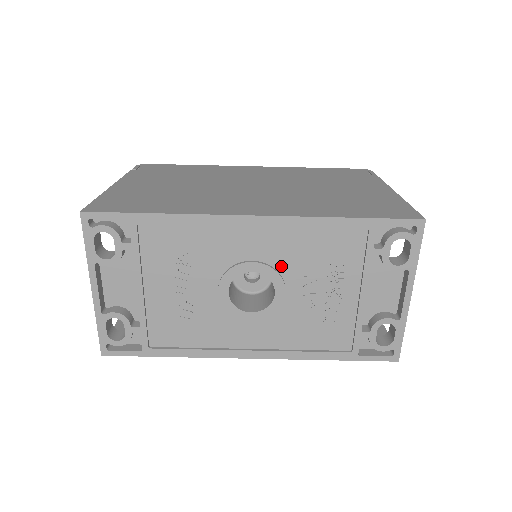
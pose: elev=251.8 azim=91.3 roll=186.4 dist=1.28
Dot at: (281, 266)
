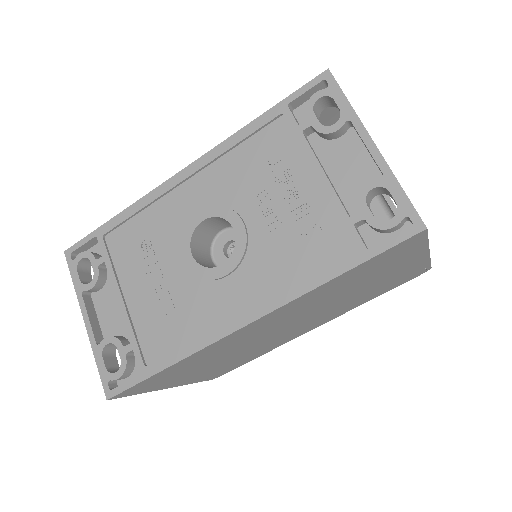
Dot at: (227, 200)
